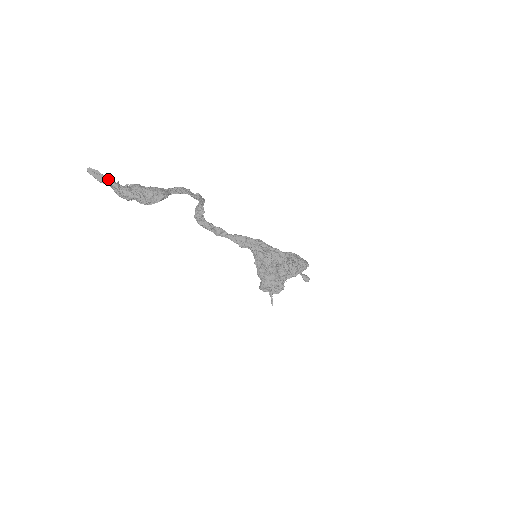
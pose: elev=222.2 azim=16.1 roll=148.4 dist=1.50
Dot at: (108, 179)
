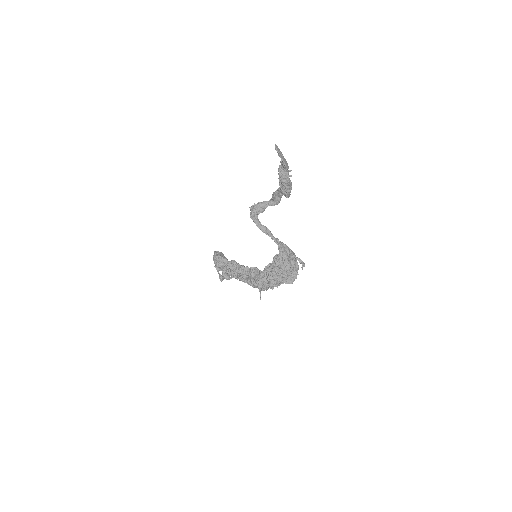
Dot at: (287, 164)
